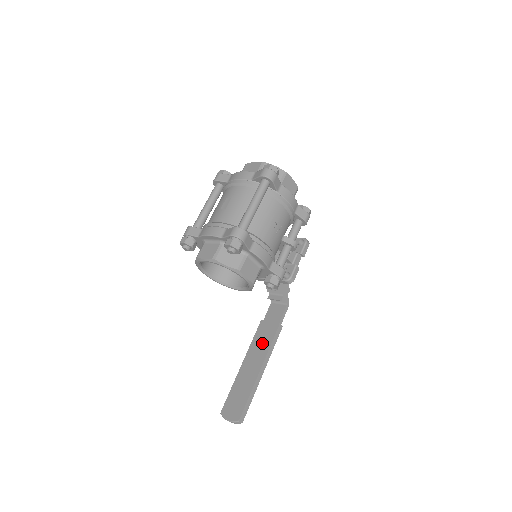
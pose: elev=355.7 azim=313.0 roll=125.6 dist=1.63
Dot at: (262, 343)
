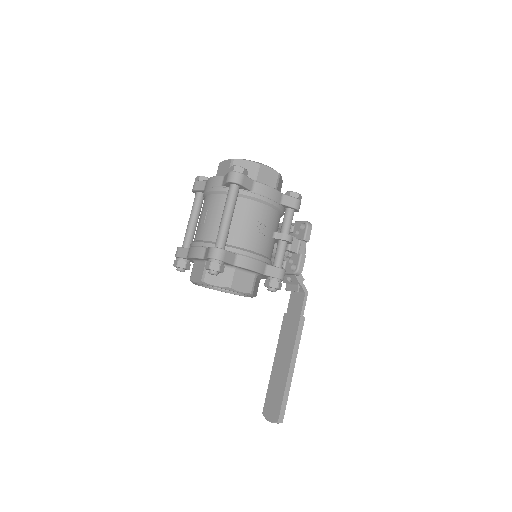
Dot at: (288, 338)
